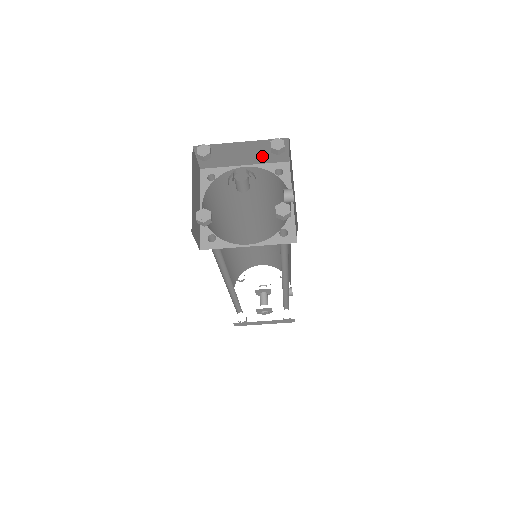
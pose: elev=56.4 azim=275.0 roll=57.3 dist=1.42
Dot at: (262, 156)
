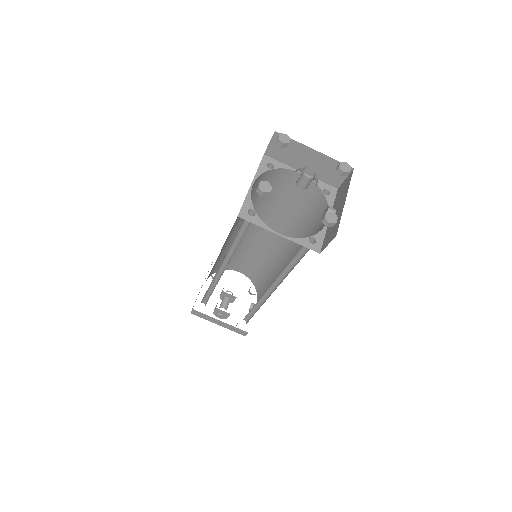
Dot at: (321, 172)
